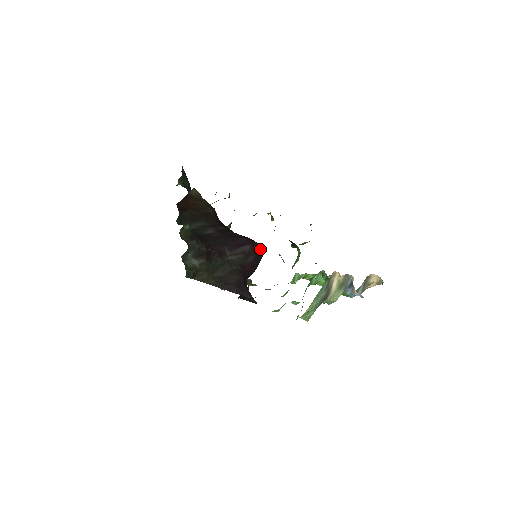
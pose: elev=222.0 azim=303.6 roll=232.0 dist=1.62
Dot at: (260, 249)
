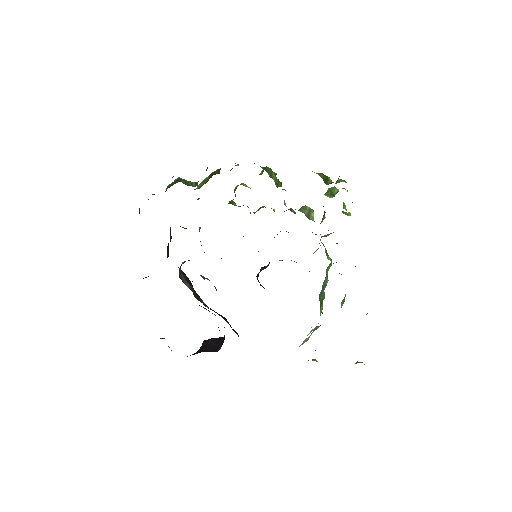
Dot at: occluded
